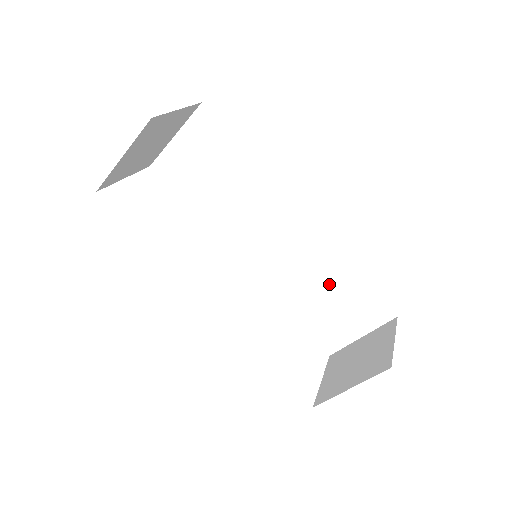
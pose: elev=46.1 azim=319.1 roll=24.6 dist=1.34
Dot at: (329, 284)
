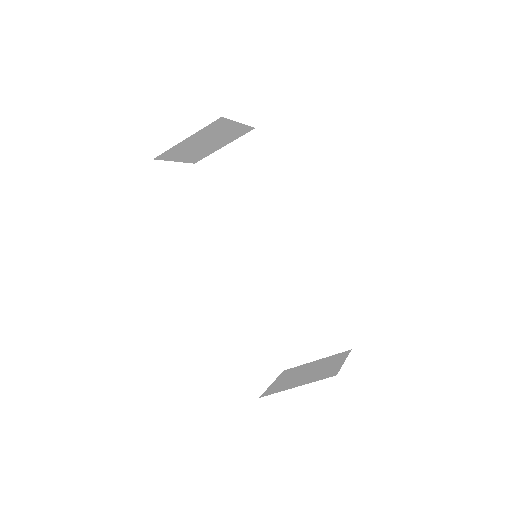
Dot at: (304, 304)
